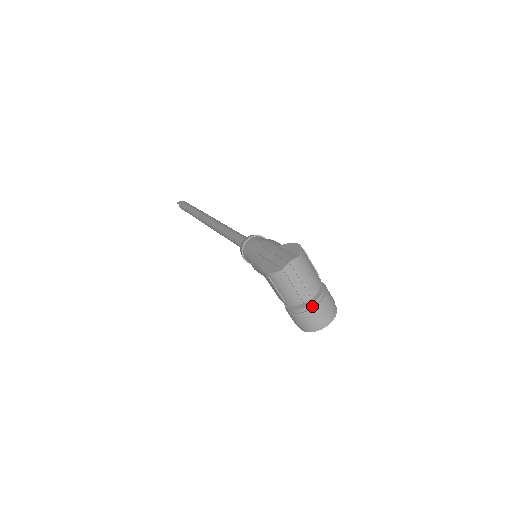
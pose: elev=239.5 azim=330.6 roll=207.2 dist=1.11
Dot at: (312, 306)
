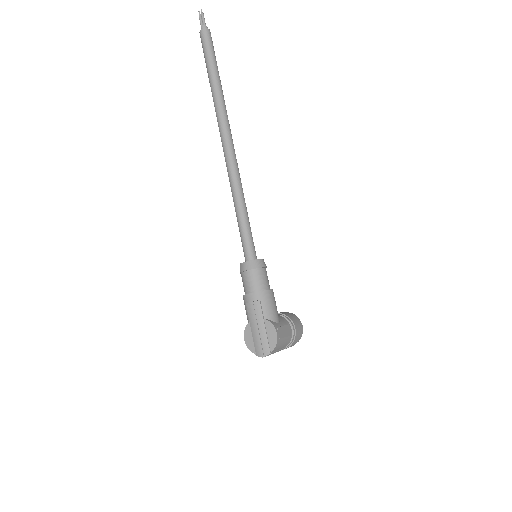
Dot at: occluded
